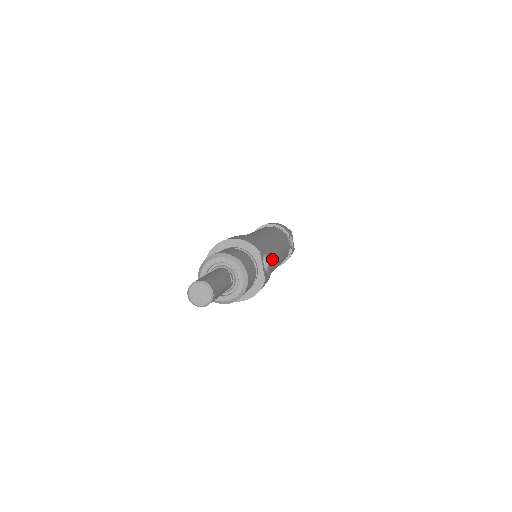
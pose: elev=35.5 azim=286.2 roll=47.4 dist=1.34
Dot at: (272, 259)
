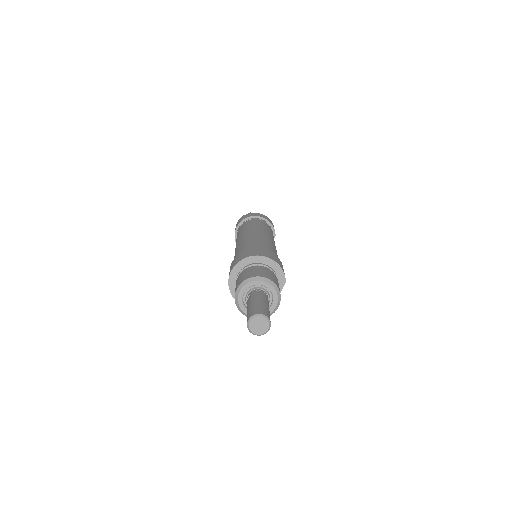
Dot at: occluded
